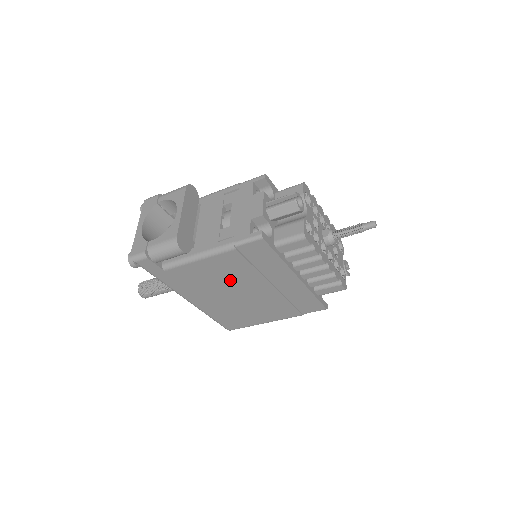
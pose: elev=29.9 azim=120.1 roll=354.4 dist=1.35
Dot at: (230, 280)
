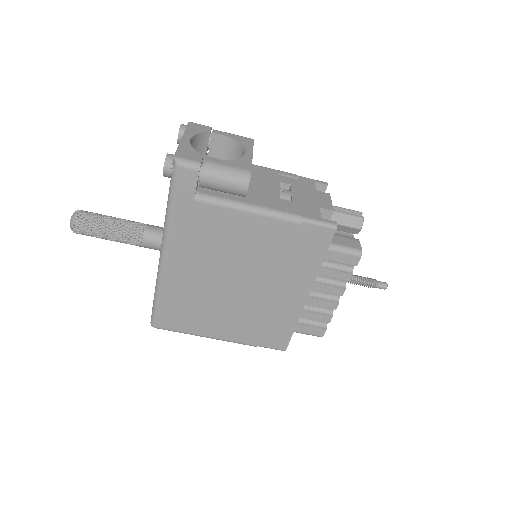
Dot at: (245, 258)
